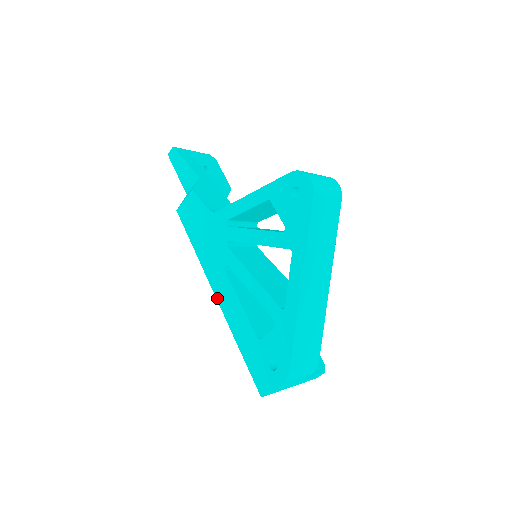
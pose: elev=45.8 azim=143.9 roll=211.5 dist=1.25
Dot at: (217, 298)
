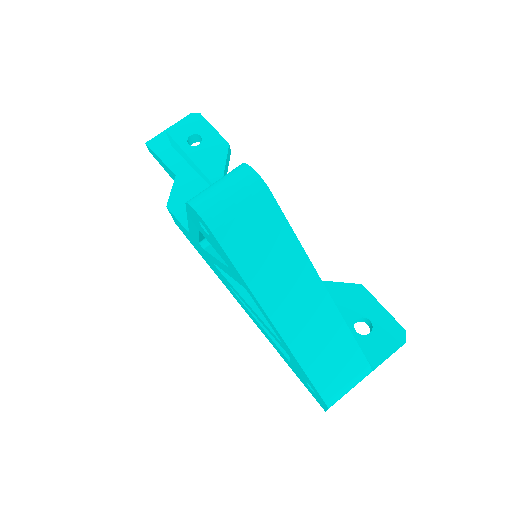
Dot at: (246, 312)
